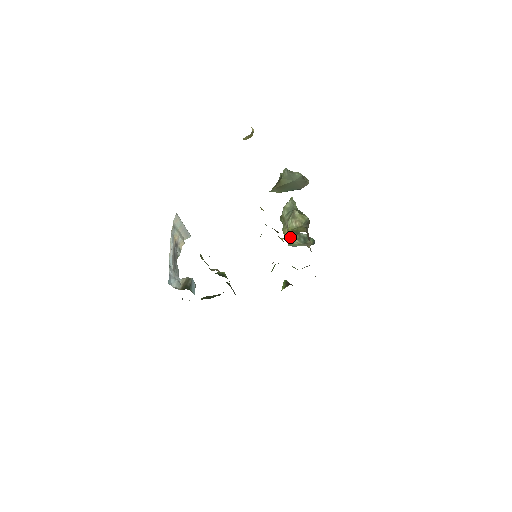
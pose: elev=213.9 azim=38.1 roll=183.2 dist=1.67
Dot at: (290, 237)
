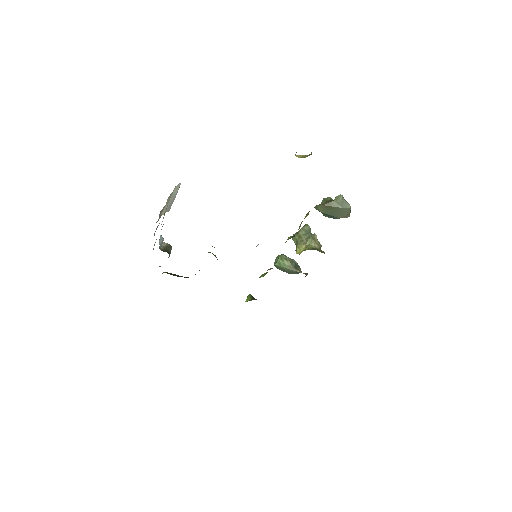
Dot at: (283, 257)
